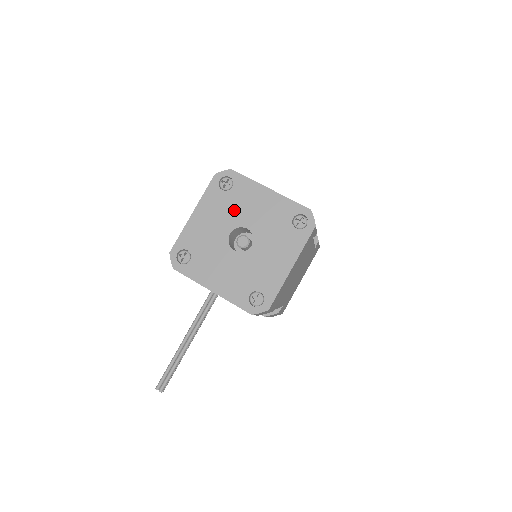
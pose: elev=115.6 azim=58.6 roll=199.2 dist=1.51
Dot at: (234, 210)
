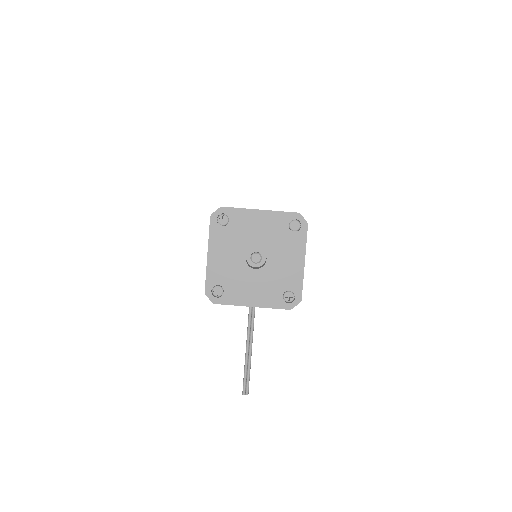
Dot at: (240, 238)
